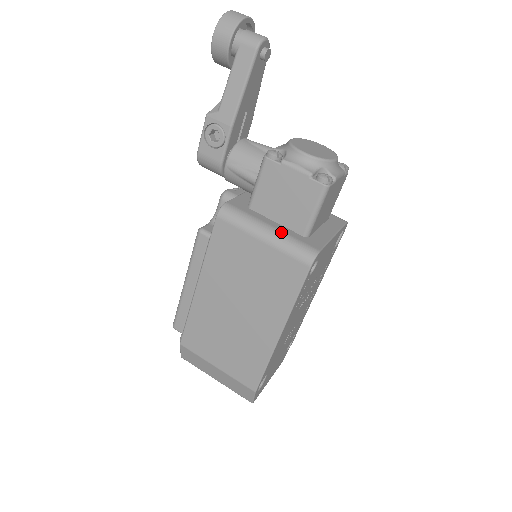
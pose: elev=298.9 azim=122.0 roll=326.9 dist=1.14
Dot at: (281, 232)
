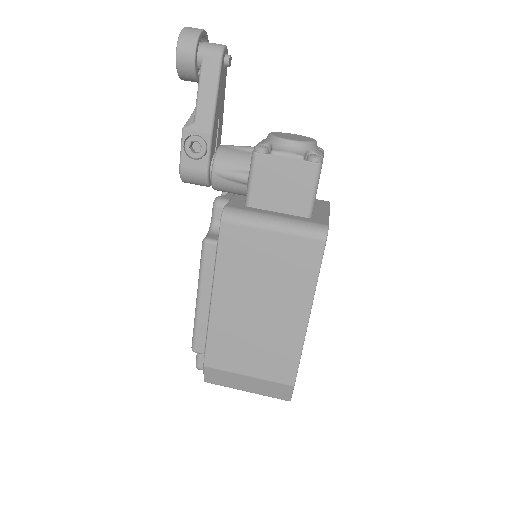
Dot at: (288, 218)
